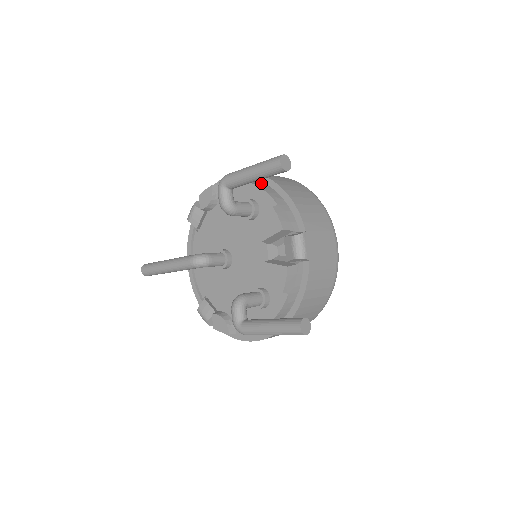
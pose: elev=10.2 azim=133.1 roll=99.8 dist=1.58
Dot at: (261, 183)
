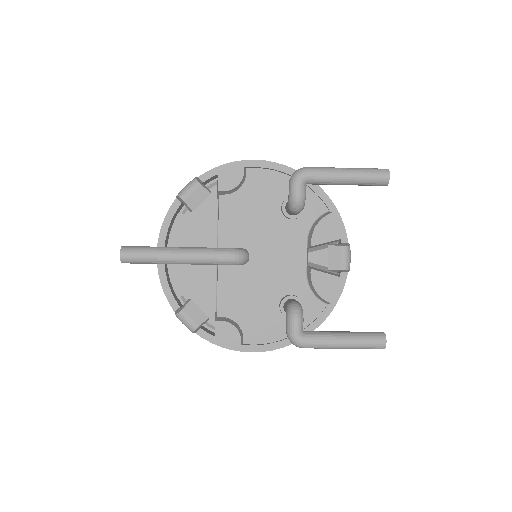
Dot at: occluded
